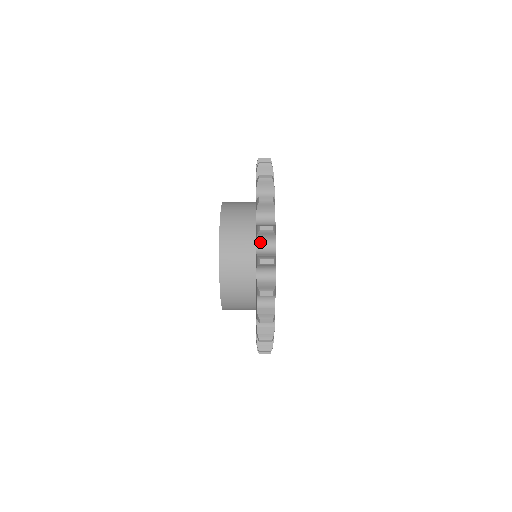
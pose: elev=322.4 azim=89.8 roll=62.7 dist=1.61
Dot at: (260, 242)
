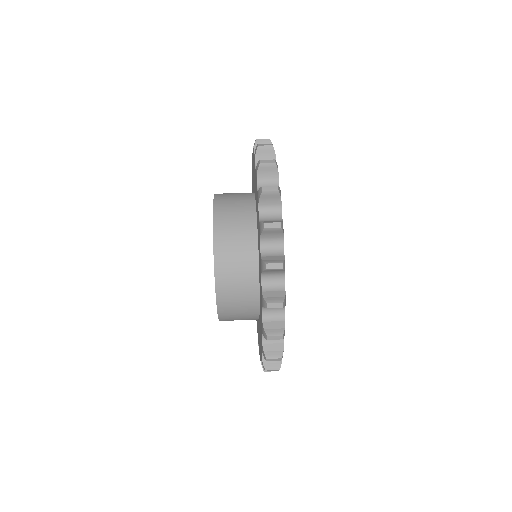
Dot at: occluded
